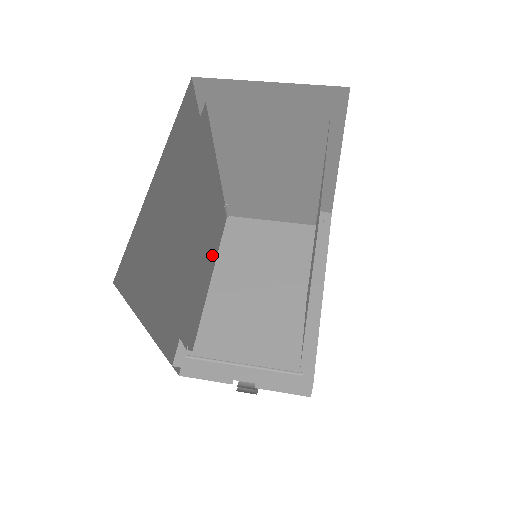
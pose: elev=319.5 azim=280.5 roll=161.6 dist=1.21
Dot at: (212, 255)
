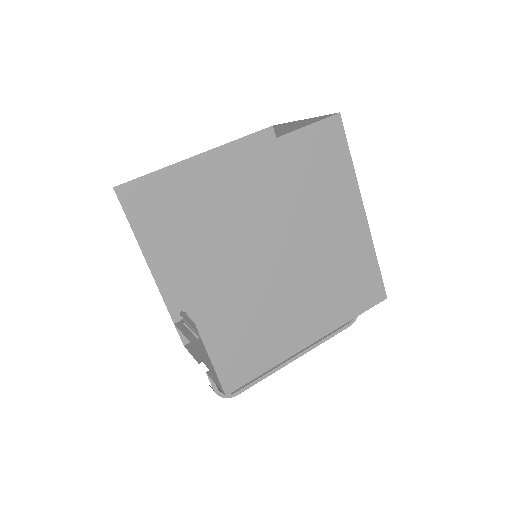
Dot at: occluded
